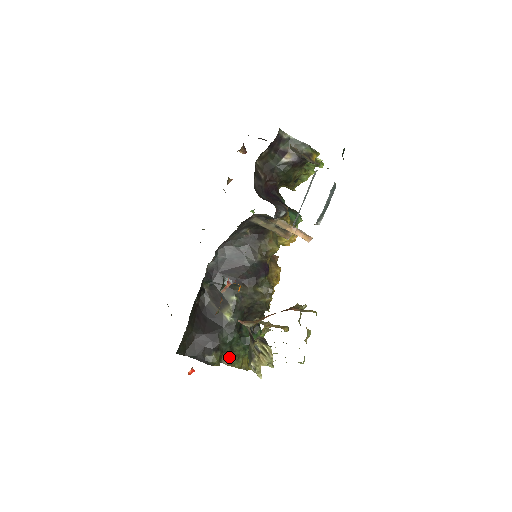
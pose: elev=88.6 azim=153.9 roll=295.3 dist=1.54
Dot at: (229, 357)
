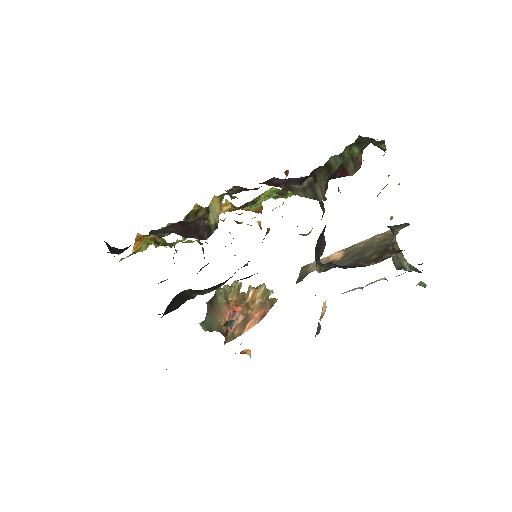
Dot at: occluded
